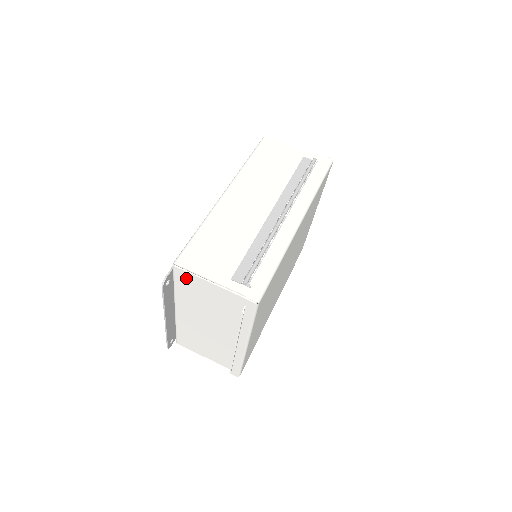
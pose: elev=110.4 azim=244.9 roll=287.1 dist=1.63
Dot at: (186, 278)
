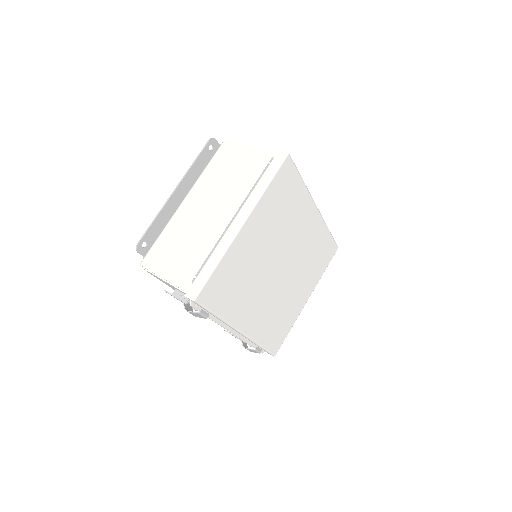
Dot at: (229, 149)
